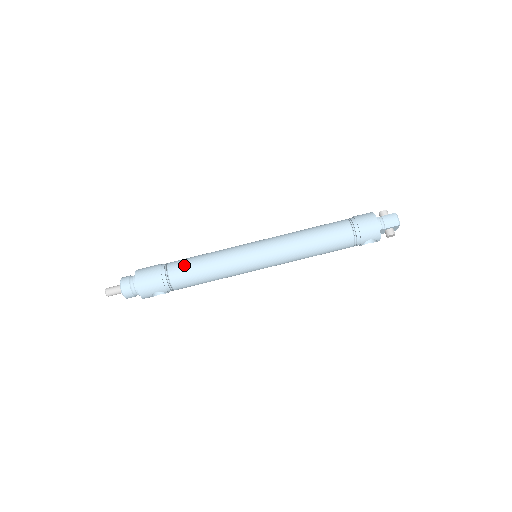
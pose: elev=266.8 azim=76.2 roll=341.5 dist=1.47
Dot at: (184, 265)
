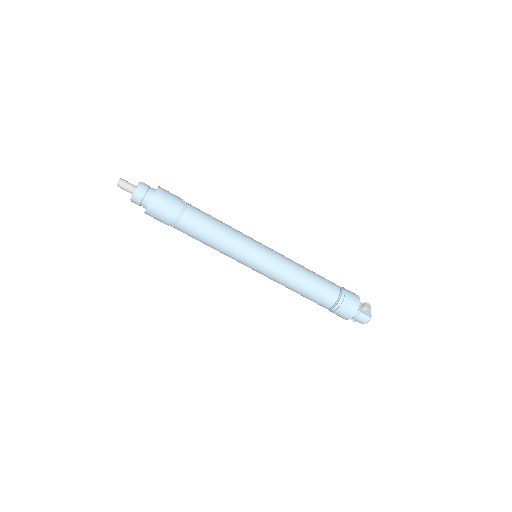
Dot at: (195, 228)
